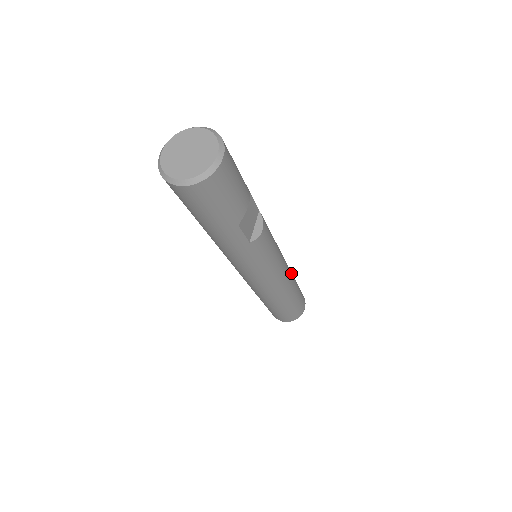
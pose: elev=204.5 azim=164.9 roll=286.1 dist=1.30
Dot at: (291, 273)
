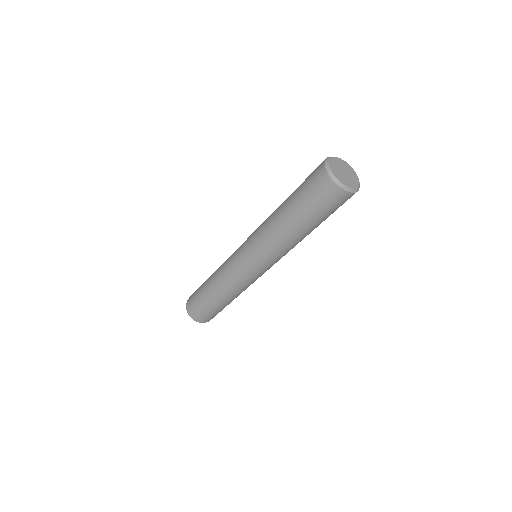
Dot at: occluded
